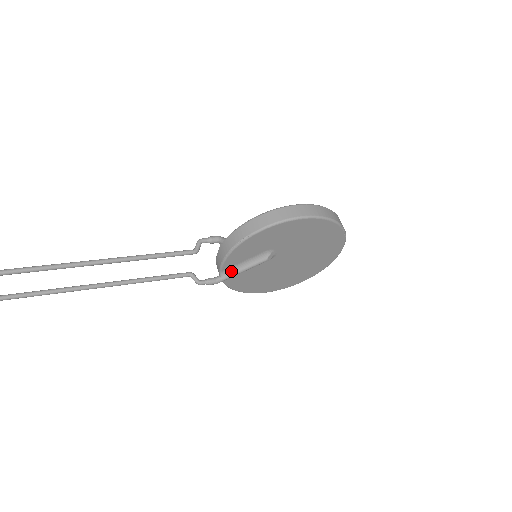
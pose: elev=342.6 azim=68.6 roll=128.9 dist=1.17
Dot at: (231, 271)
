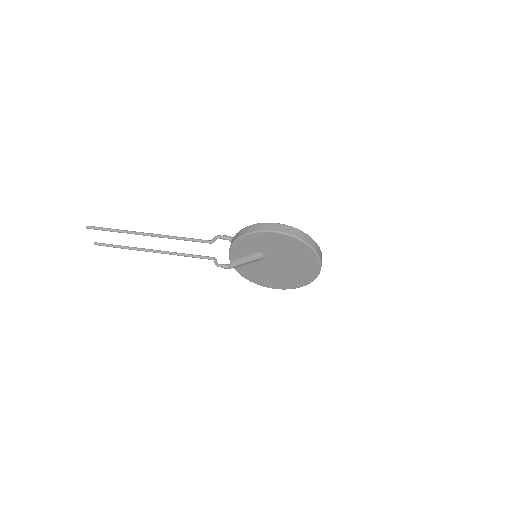
Dot at: (236, 262)
